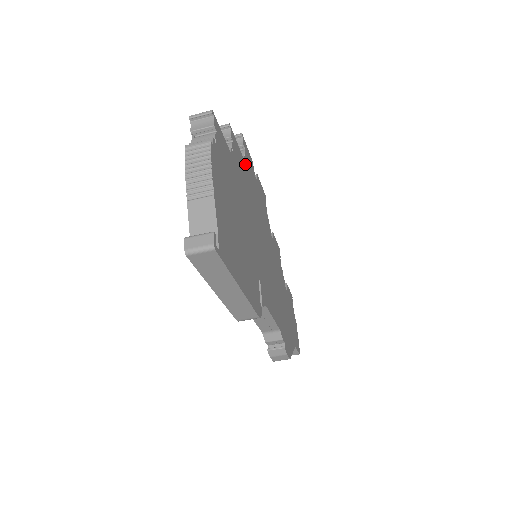
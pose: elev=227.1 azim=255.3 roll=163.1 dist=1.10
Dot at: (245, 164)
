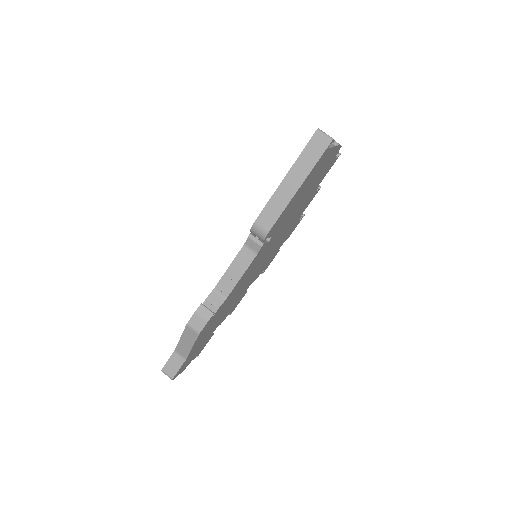
Dot at: (298, 219)
